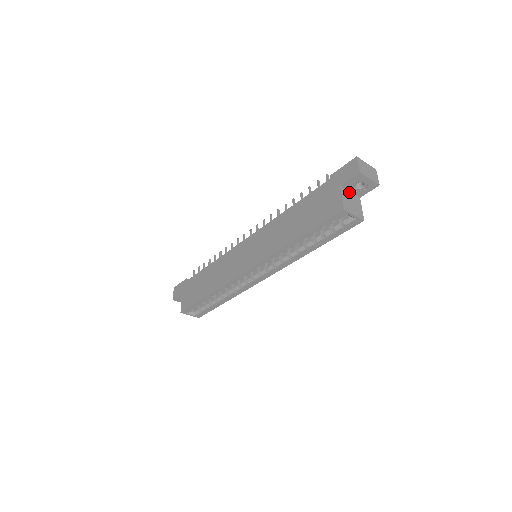
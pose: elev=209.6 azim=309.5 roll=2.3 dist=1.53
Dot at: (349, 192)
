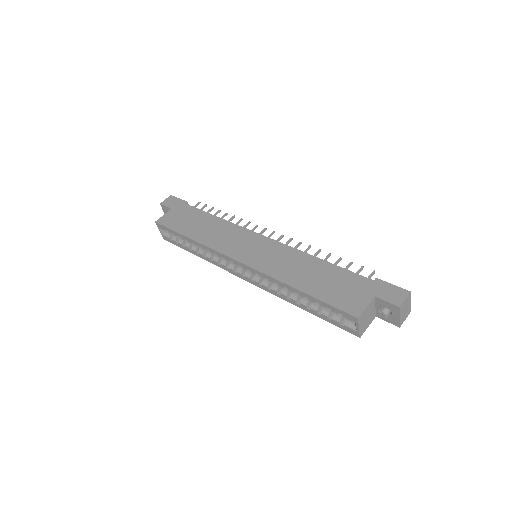
Dot at: (375, 306)
